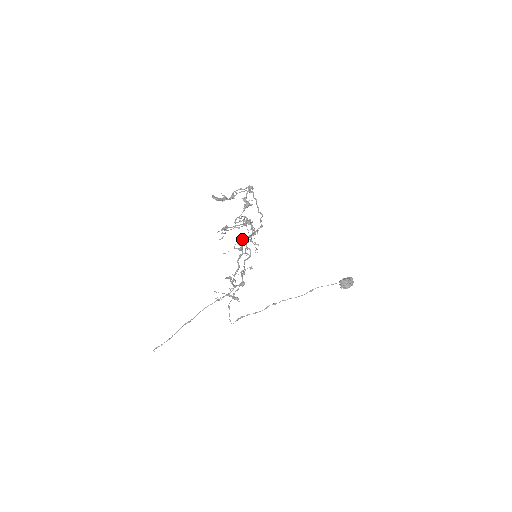
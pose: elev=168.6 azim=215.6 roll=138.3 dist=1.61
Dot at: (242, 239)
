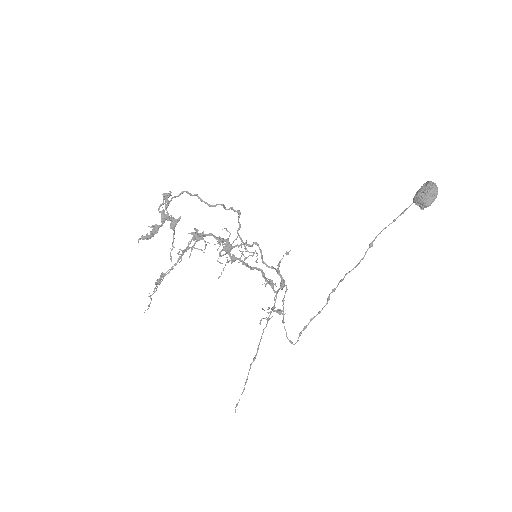
Dot at: (220, 251)
